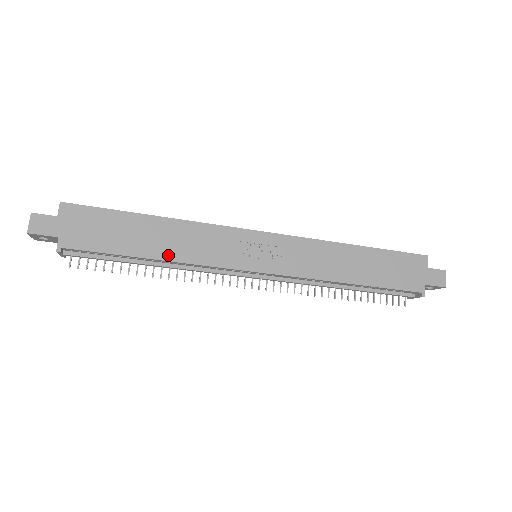
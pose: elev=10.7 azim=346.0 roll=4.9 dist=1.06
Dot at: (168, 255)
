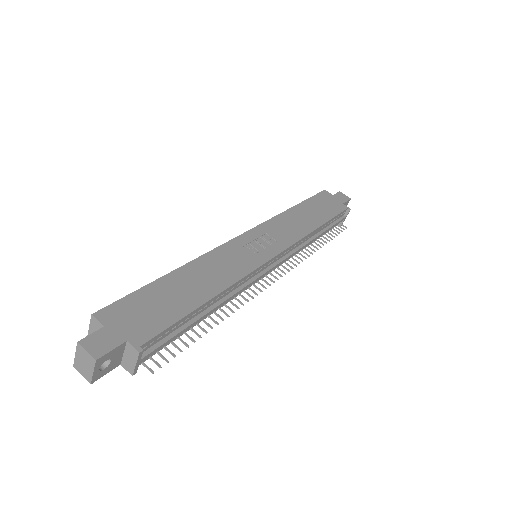
Dot at: (217, 288)
